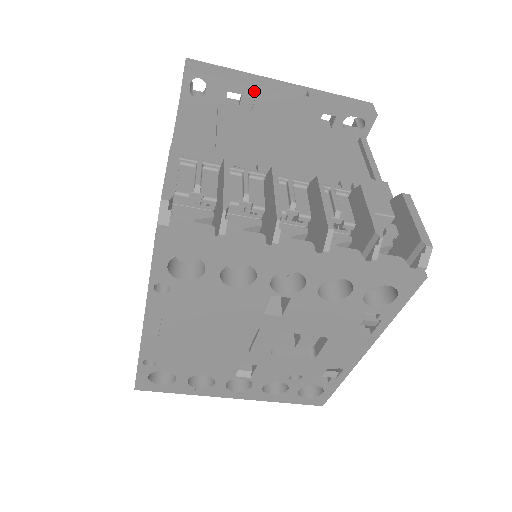
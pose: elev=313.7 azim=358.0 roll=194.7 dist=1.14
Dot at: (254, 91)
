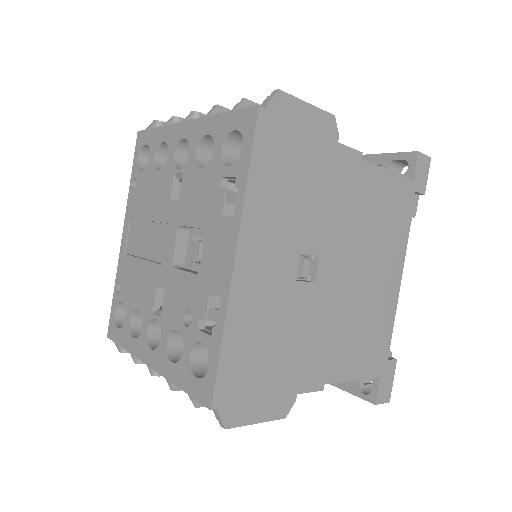
Dot at: occluded
